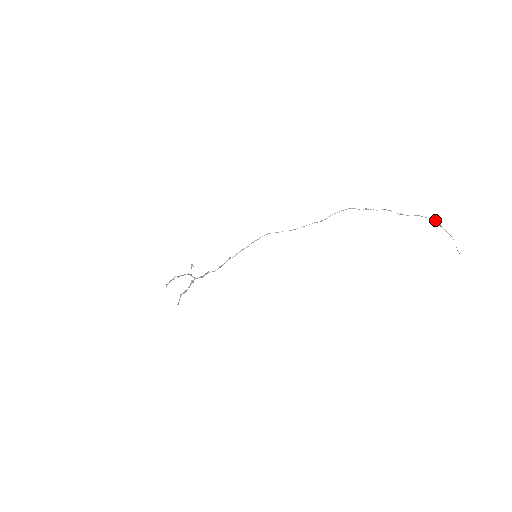
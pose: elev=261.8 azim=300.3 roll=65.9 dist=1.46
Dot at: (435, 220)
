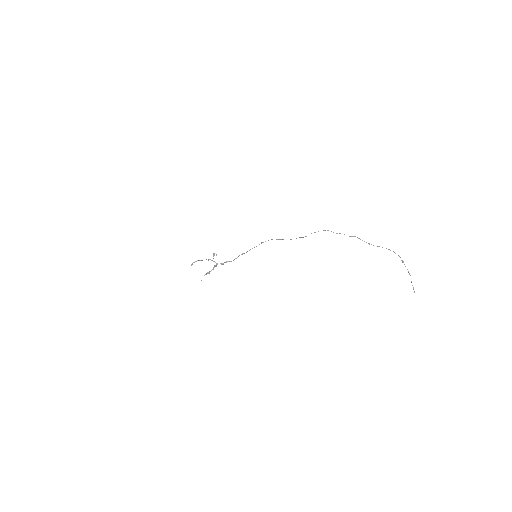
Dot at: occluded
